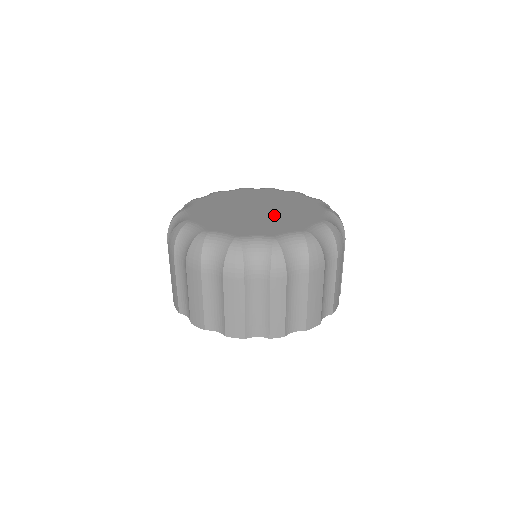
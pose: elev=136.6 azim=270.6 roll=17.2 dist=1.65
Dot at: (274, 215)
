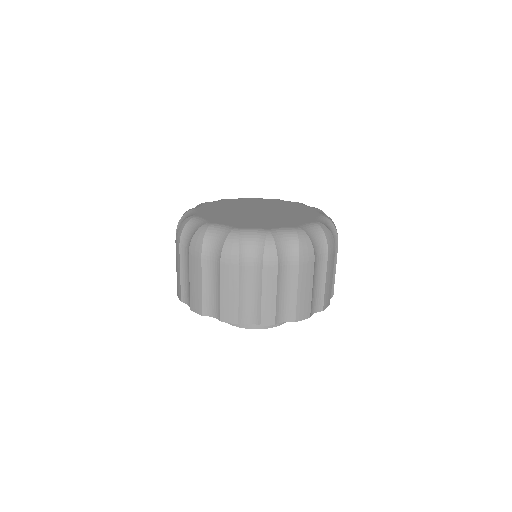
Dot at: (273, 216)
